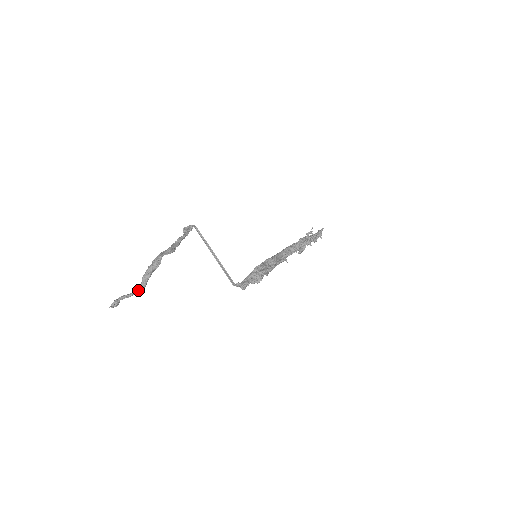
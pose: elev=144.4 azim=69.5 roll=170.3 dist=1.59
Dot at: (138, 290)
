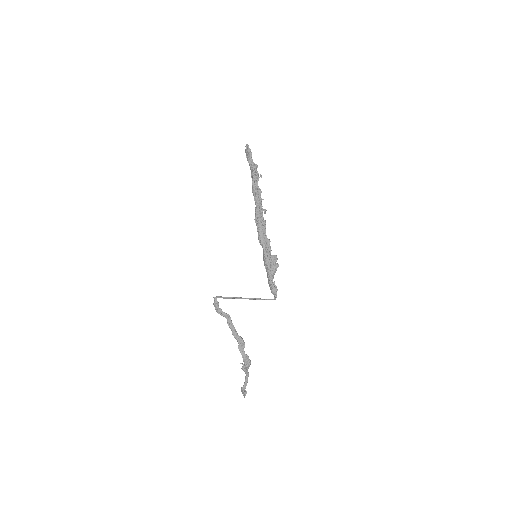
Dot at: (248, 376)
